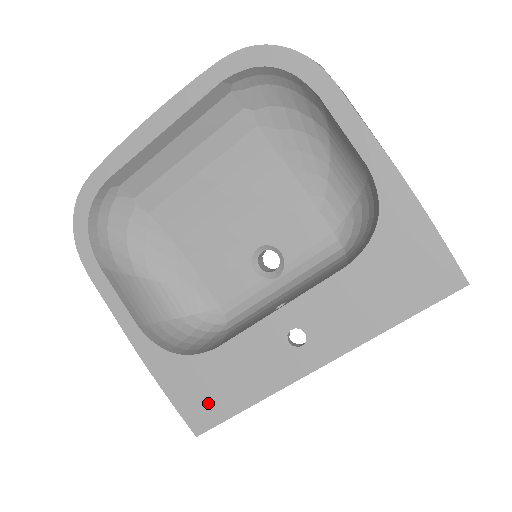
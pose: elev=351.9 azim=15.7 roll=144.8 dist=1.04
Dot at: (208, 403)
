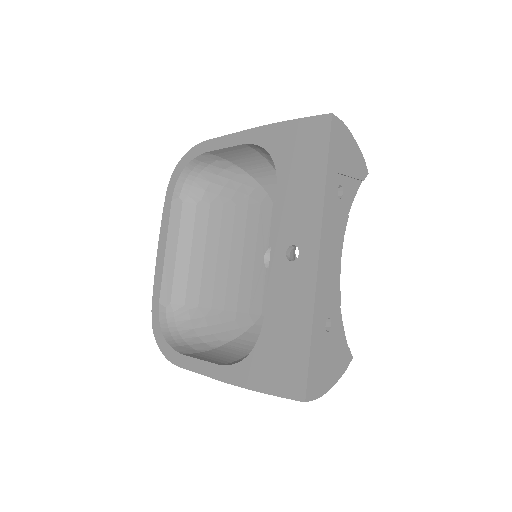
Dot at: (289, 364)
